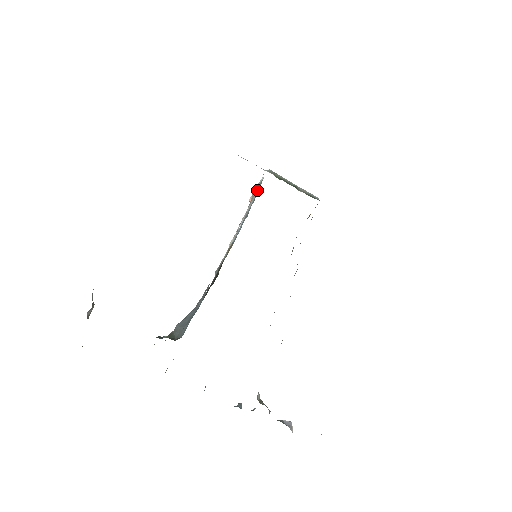
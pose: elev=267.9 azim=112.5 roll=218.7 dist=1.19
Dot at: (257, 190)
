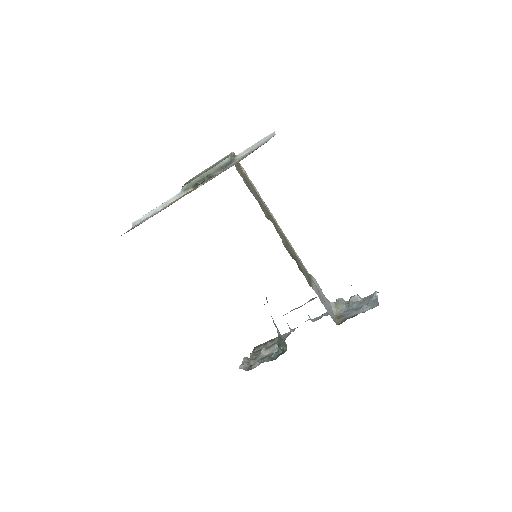
Dot at: occluded
